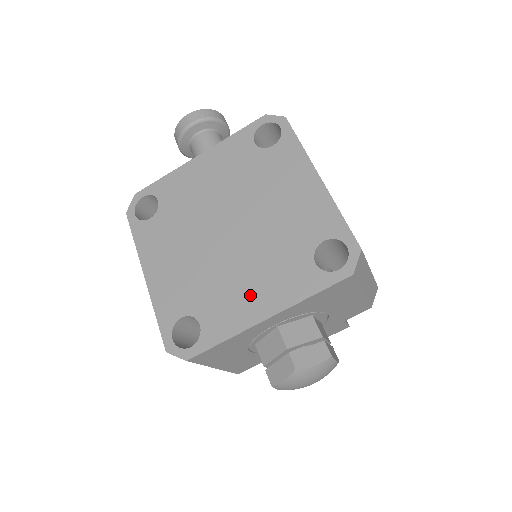
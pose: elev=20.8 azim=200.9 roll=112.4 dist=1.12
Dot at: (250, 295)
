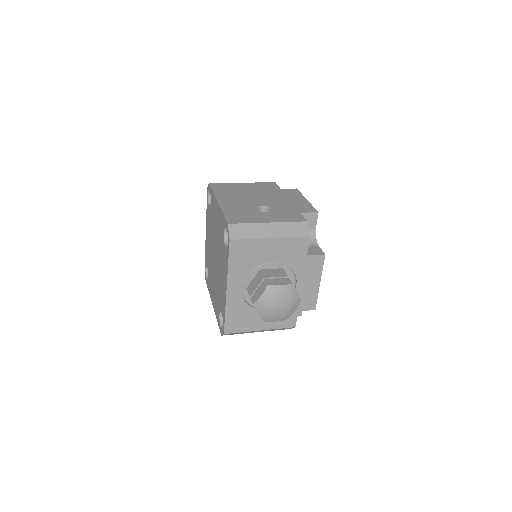
Dot at: (223, 283)
